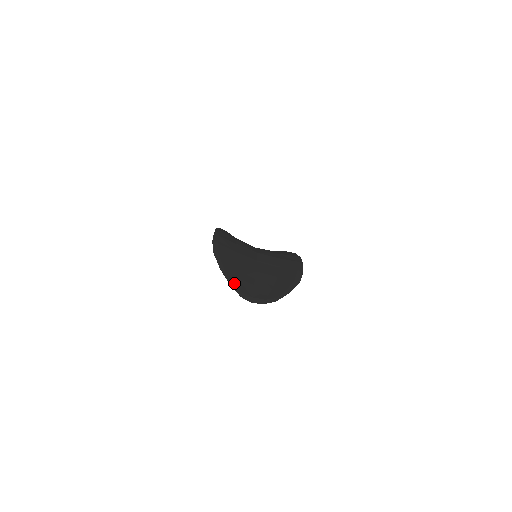
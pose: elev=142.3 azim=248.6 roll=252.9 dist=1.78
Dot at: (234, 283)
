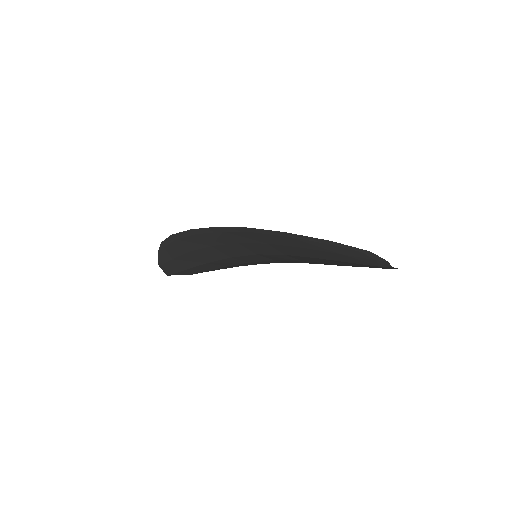
Dot at: (360, 251)
